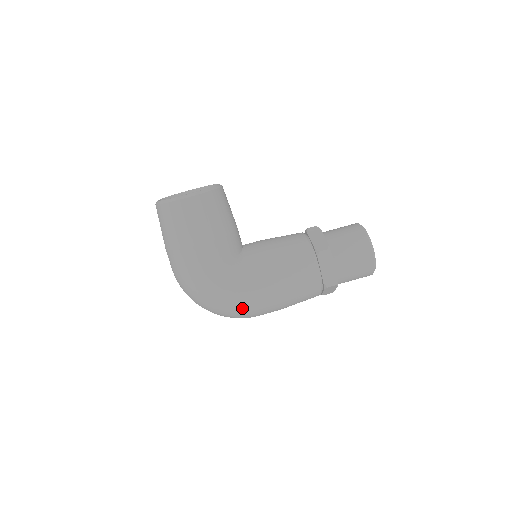
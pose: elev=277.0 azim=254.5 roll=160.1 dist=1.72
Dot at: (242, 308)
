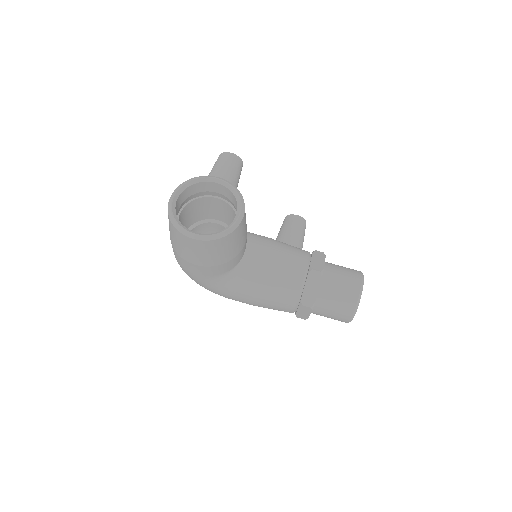
Dot at: occluded
